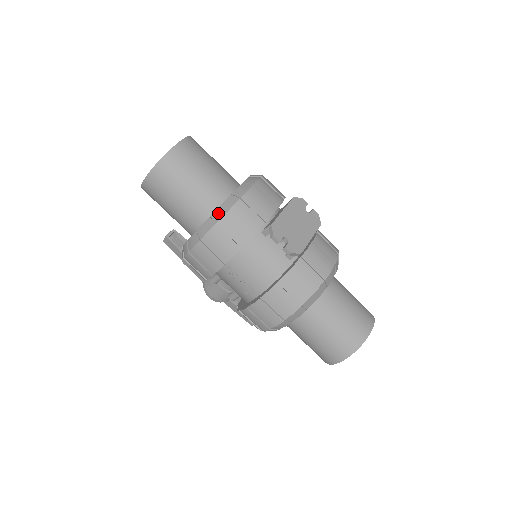
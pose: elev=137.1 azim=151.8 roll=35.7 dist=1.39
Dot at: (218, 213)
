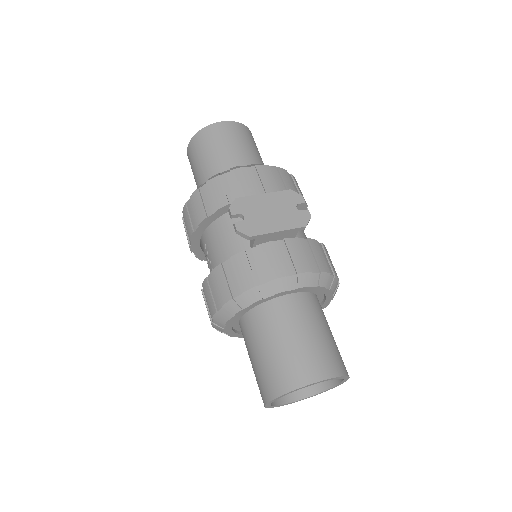
Dot at: occluded
